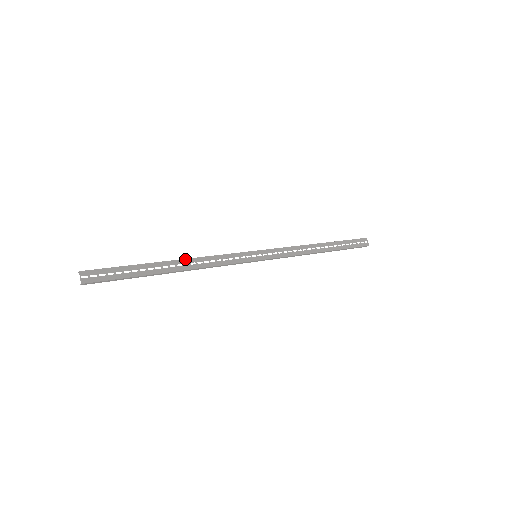
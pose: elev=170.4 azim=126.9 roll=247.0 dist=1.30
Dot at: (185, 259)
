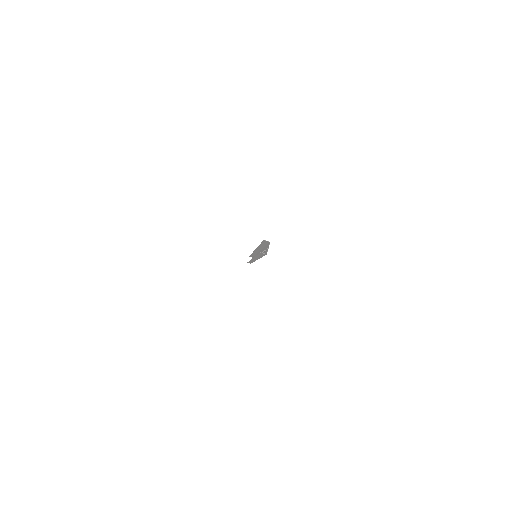
Dot at: occluded
